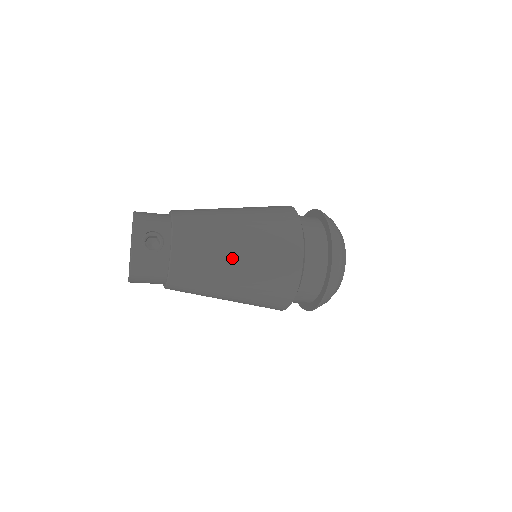
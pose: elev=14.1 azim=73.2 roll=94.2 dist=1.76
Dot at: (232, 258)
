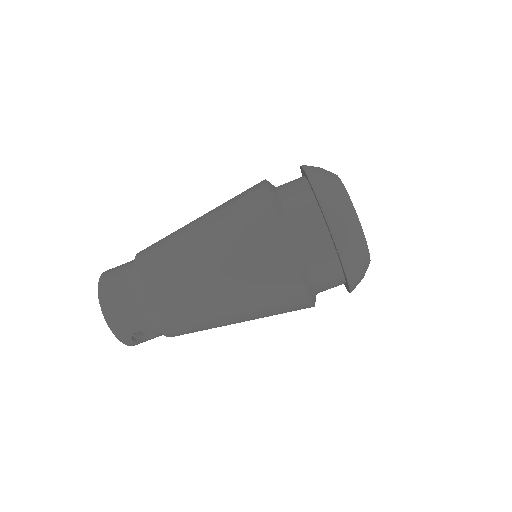
Dot at: occluded
